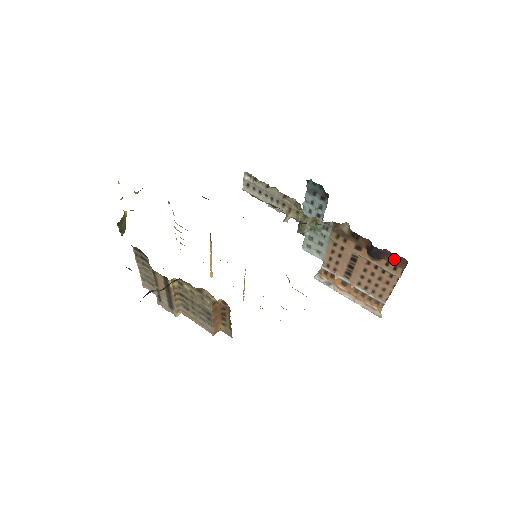
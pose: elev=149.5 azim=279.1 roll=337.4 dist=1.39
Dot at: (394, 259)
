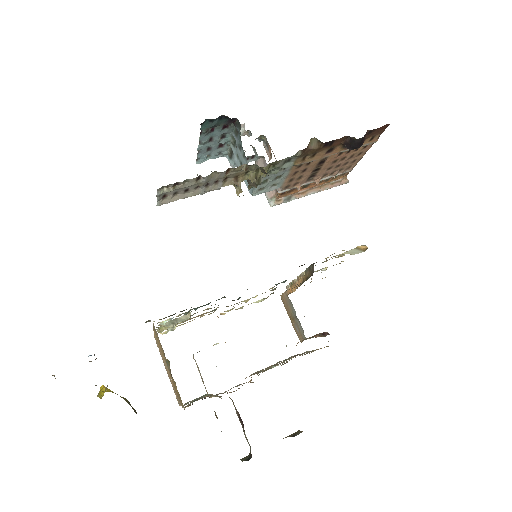
Dot at: (373, 132)
